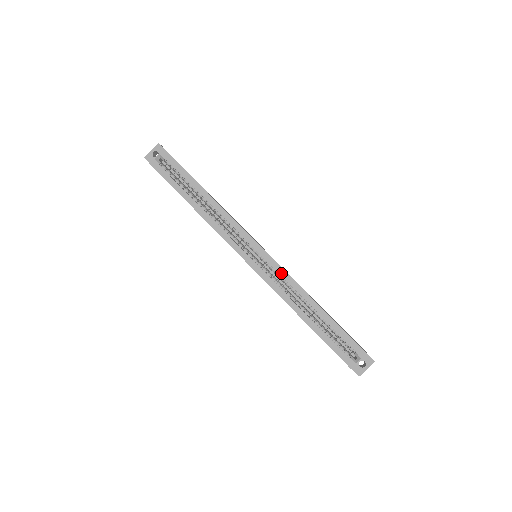
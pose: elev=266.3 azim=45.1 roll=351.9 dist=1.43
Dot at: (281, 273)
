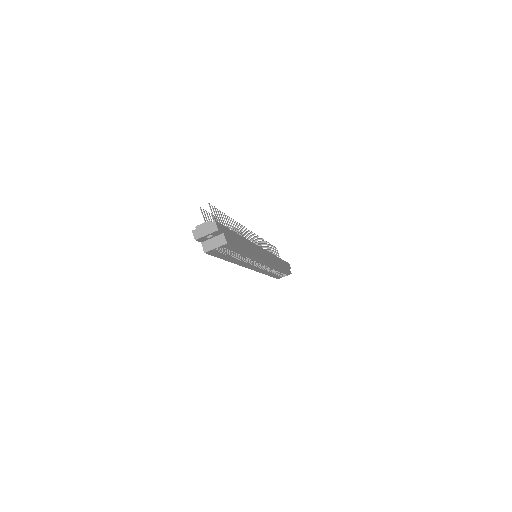
Dot at: (271, 267)
